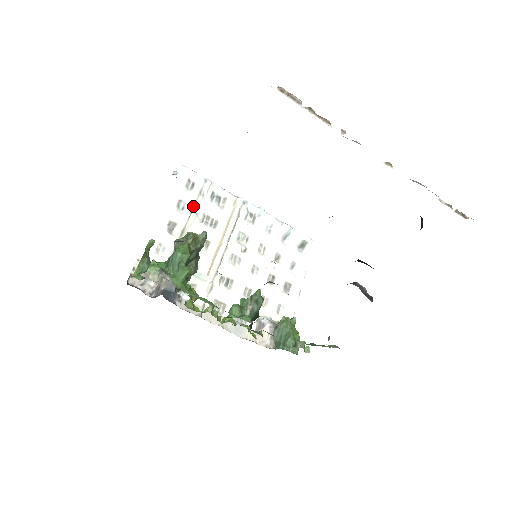
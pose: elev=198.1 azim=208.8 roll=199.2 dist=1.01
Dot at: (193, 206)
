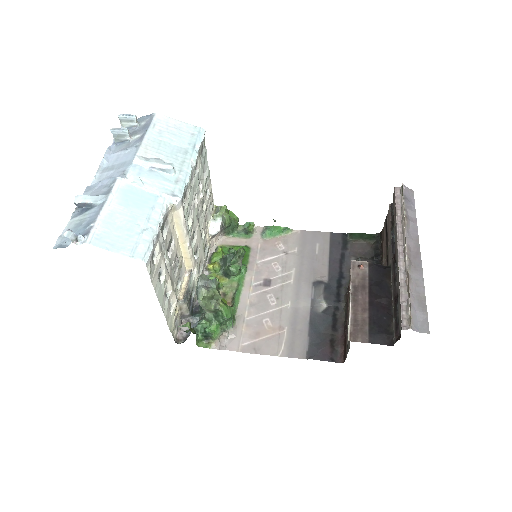
Dot at: (164, 262)
